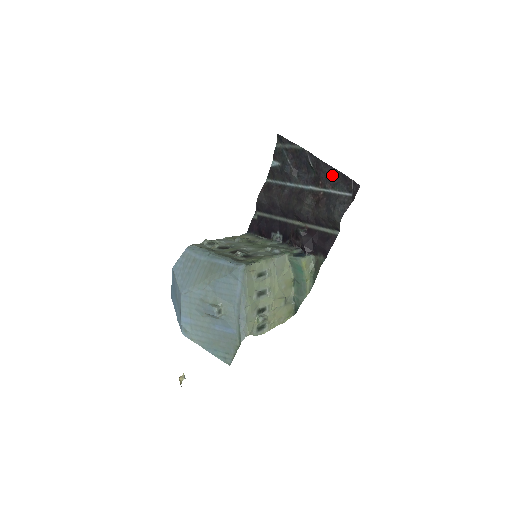
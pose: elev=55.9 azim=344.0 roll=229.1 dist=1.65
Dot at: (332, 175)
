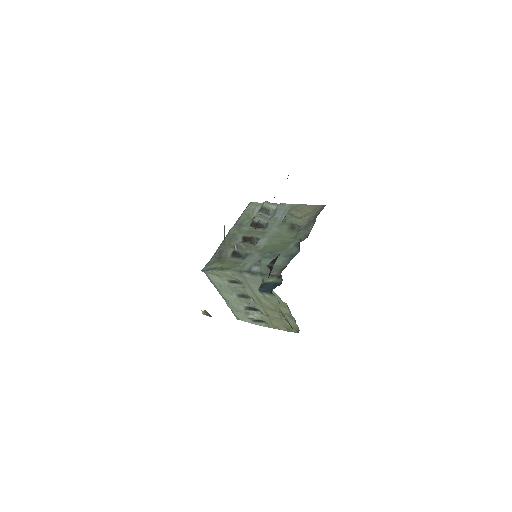
Dot at: occluded
